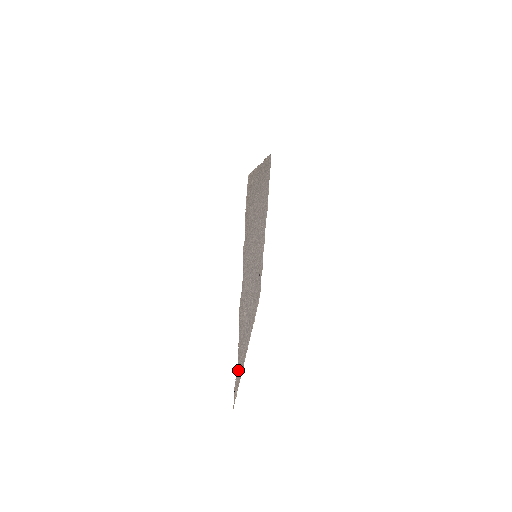
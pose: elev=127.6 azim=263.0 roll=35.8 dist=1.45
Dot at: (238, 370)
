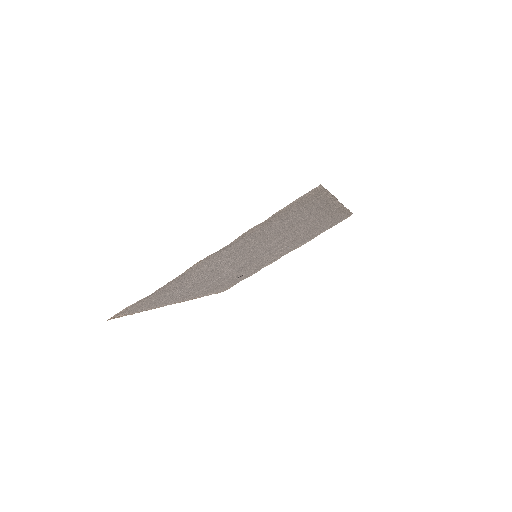
Dot at: (144, 302)
